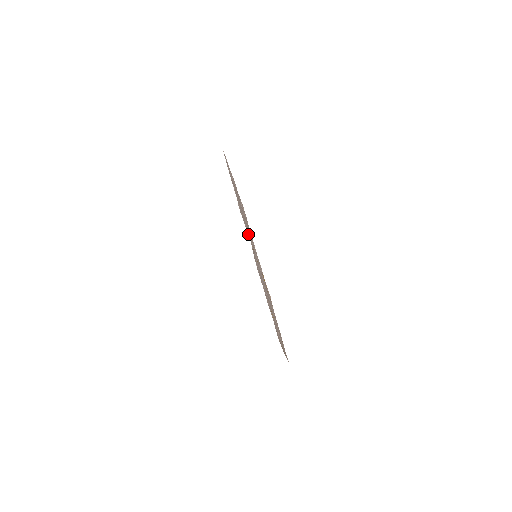
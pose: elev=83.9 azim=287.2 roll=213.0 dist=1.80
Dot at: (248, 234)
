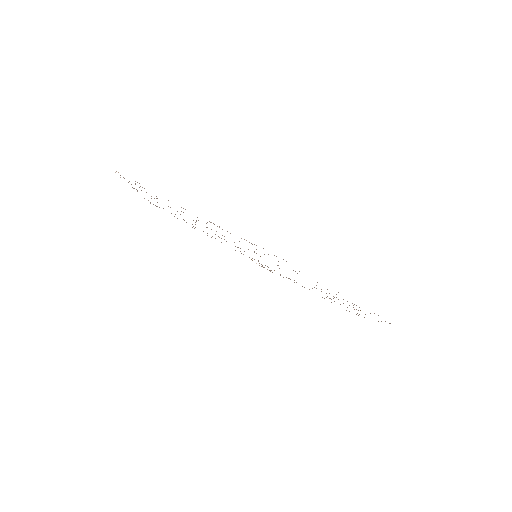
Dot at: occluded
